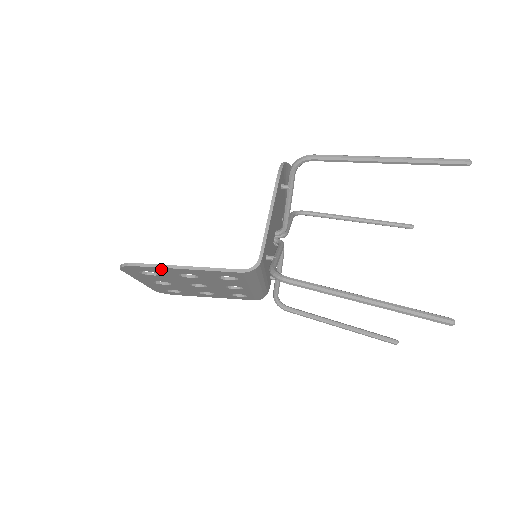
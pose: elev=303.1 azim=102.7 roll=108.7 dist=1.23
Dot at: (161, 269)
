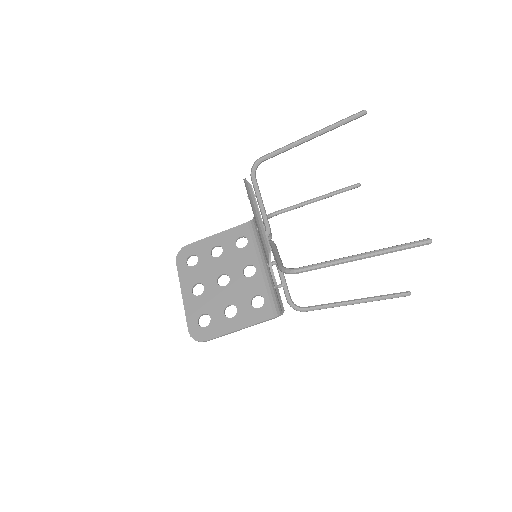
Dot at: (220, 332)
